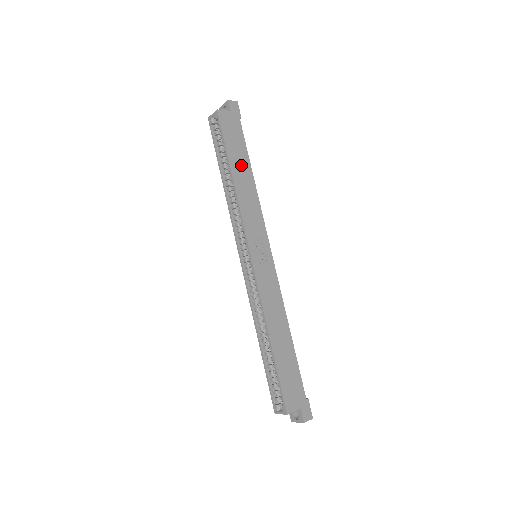
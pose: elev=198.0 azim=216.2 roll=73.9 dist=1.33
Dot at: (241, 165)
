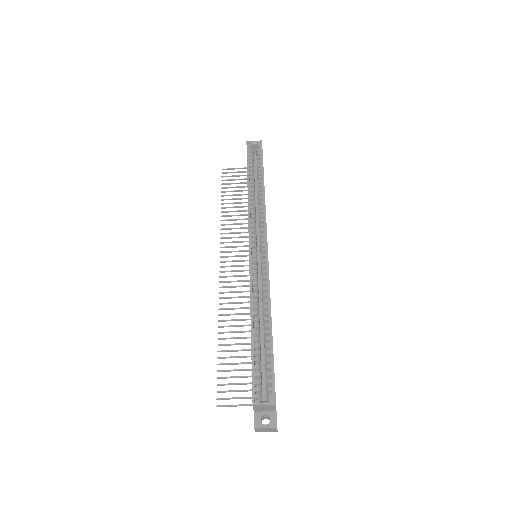
Dot at: occluded
